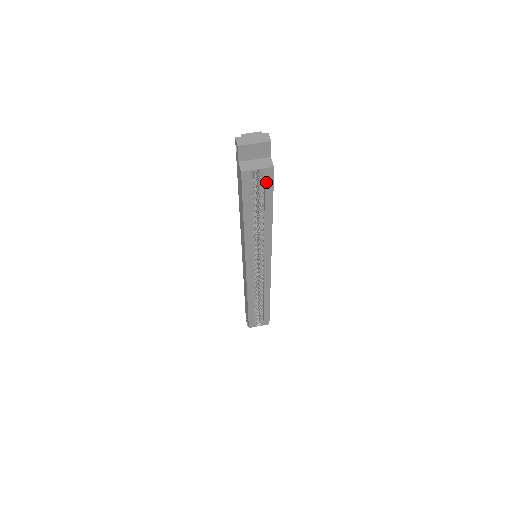
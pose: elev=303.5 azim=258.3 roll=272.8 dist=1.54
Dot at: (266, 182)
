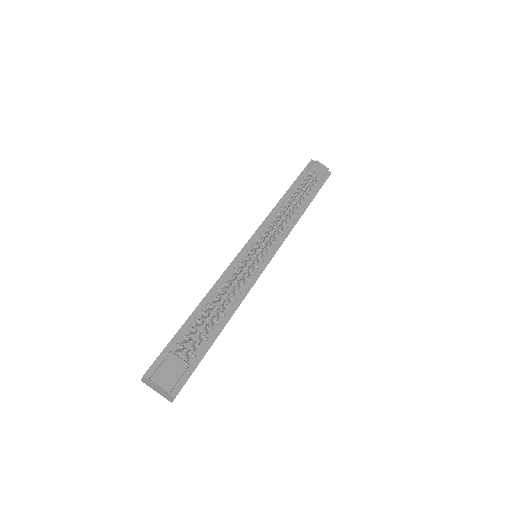
Dot at: occluded
